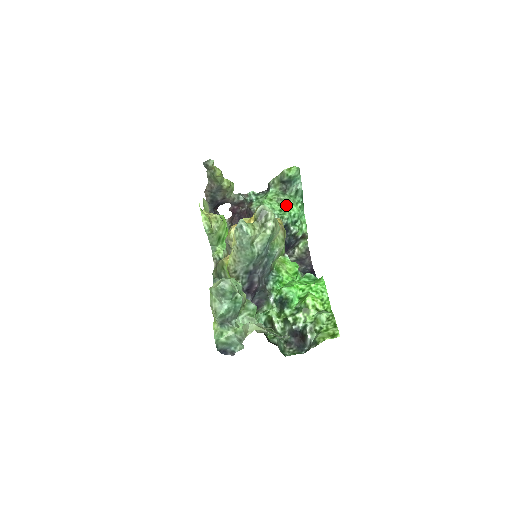
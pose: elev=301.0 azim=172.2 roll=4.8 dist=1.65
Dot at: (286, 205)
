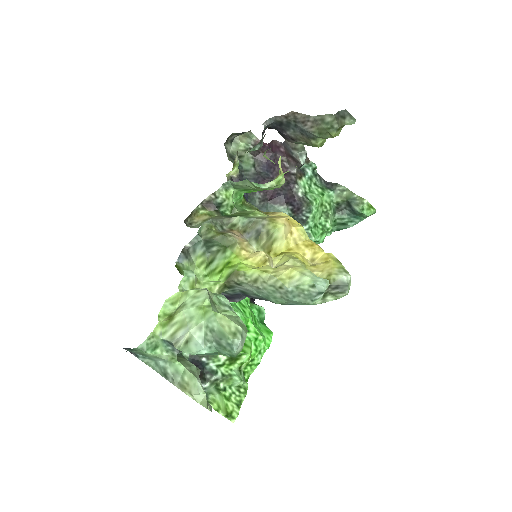
Dot at: (324, 227)
